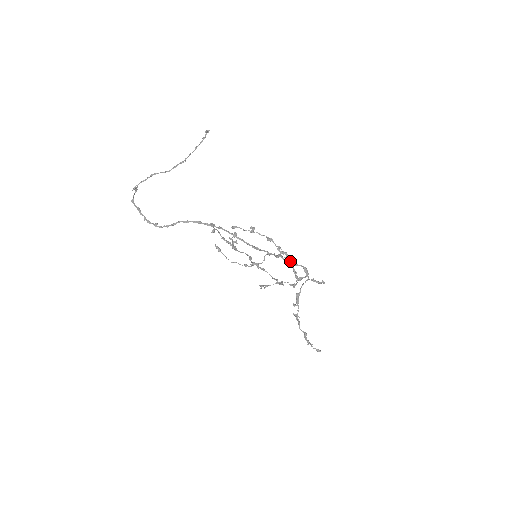
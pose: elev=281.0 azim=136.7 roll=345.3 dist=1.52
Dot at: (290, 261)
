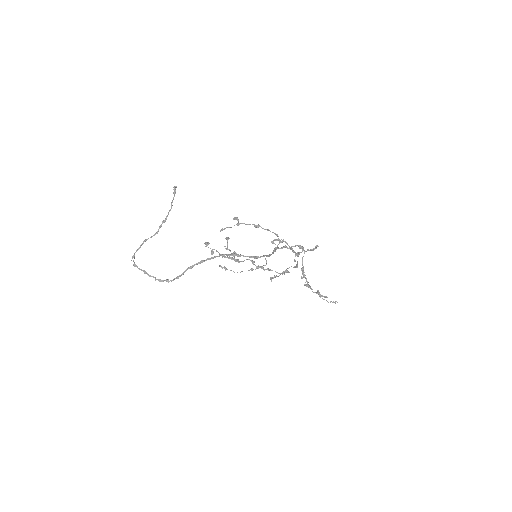
Dot at: (285, 247)
